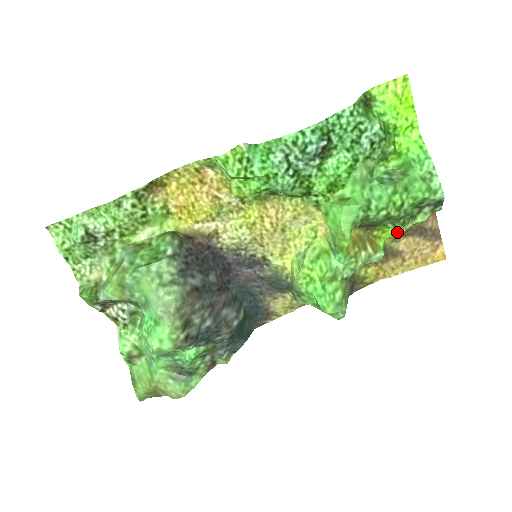
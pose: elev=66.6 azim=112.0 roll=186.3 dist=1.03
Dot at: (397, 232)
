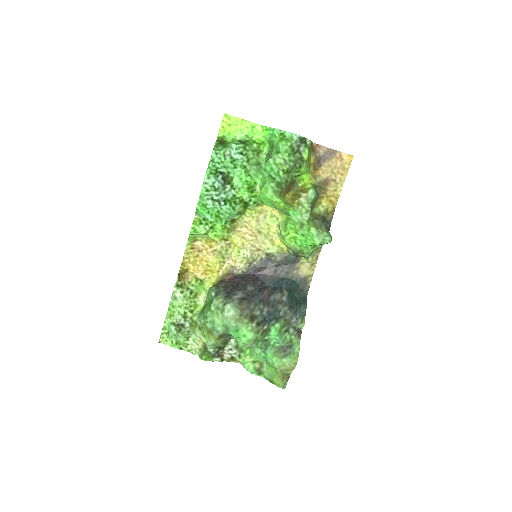
Dot at: occluded
